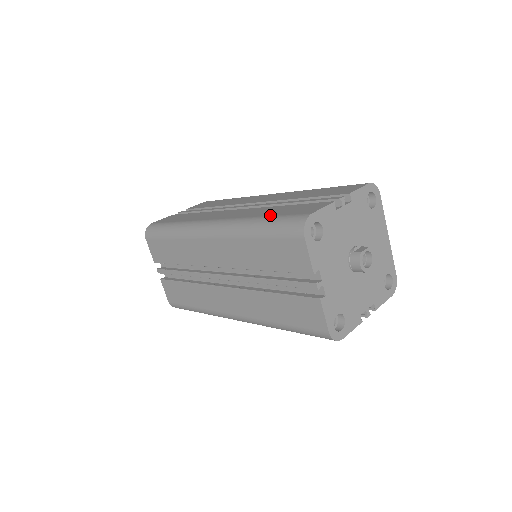
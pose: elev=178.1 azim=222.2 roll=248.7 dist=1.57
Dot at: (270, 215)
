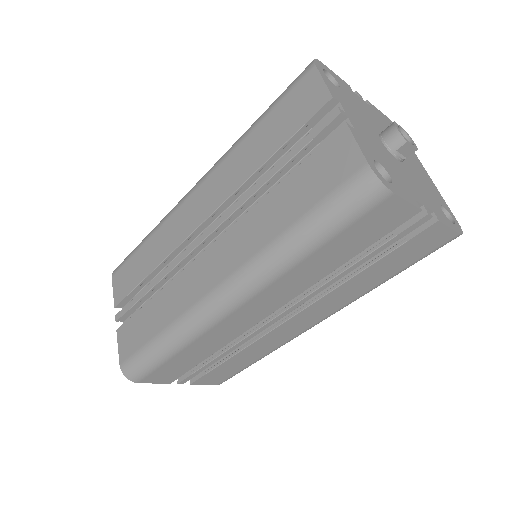
Dot at: occluded
